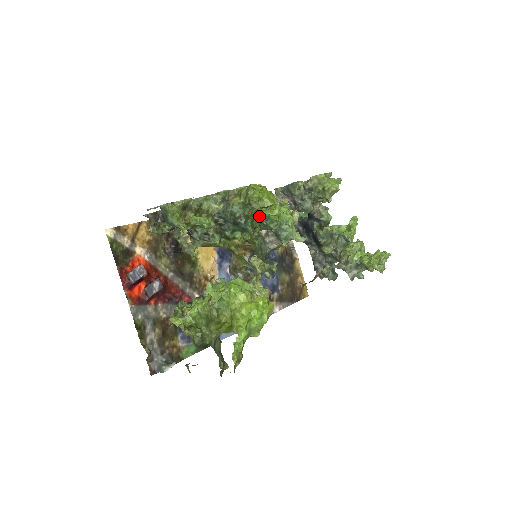
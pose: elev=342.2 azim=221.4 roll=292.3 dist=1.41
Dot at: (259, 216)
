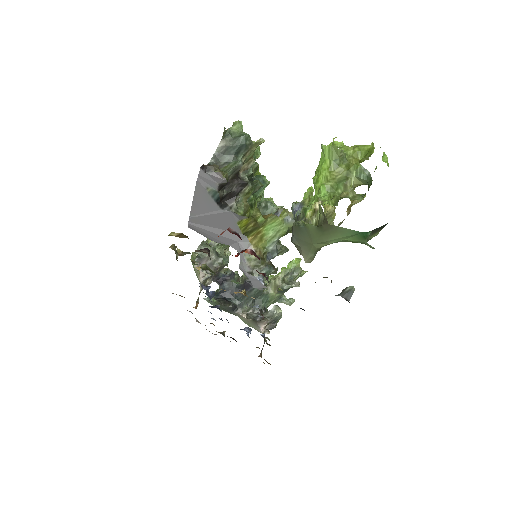
Dot at: occluded
